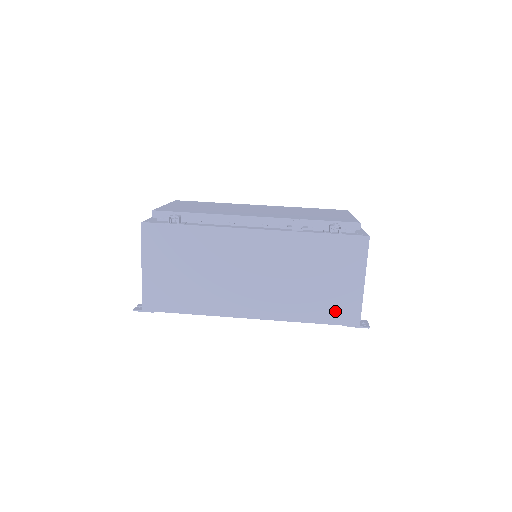
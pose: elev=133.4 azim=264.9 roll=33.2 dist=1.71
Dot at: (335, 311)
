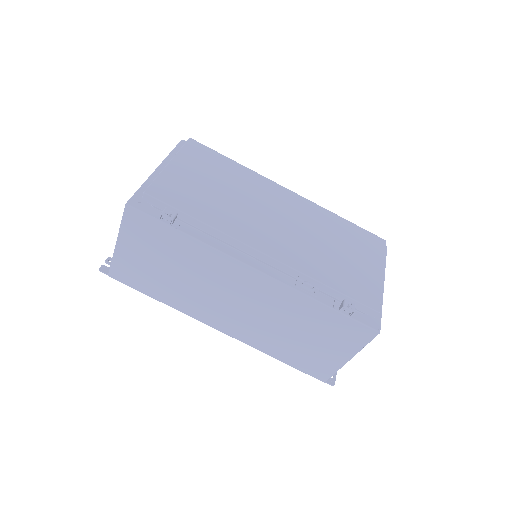
Dot at: (307, 364)
